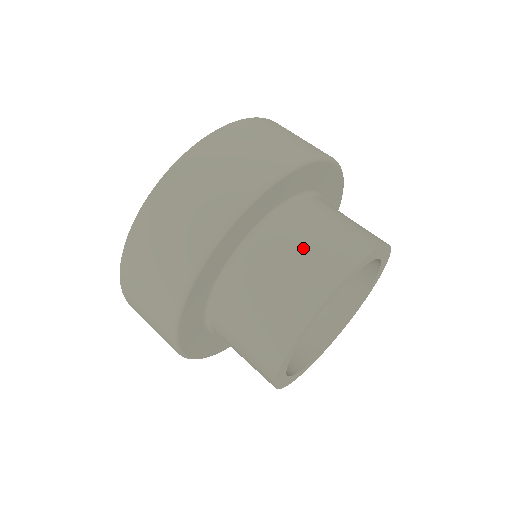
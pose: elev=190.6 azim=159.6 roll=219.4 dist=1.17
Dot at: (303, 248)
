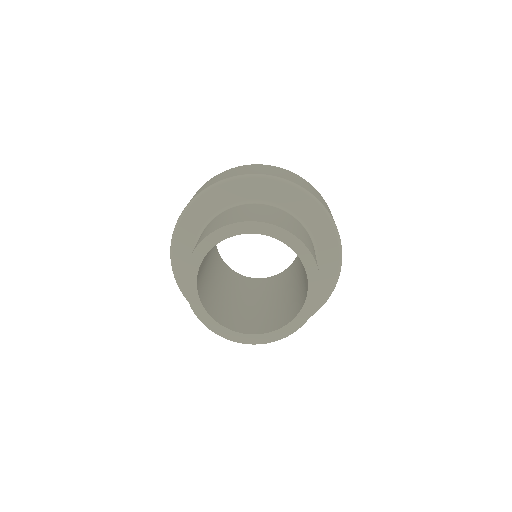
Dot at: (295, 225)
